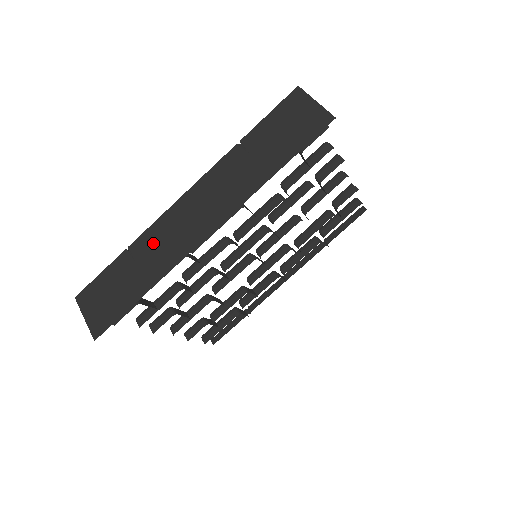
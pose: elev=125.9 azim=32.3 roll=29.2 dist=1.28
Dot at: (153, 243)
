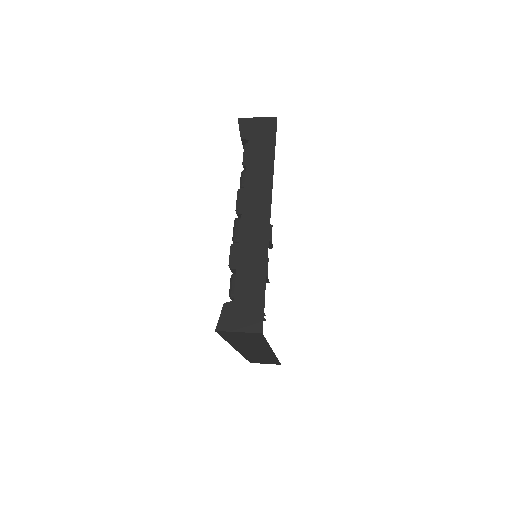
Dot at: occluded
